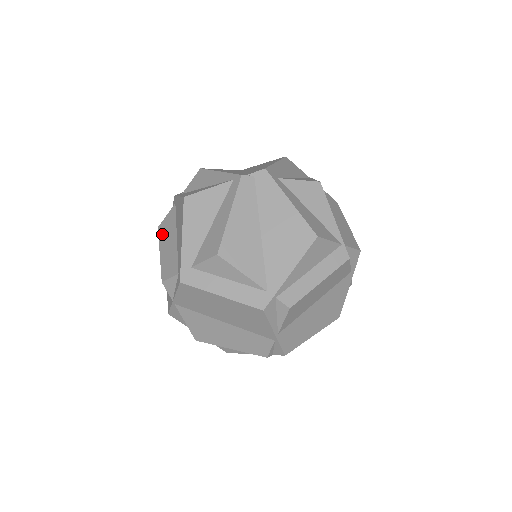
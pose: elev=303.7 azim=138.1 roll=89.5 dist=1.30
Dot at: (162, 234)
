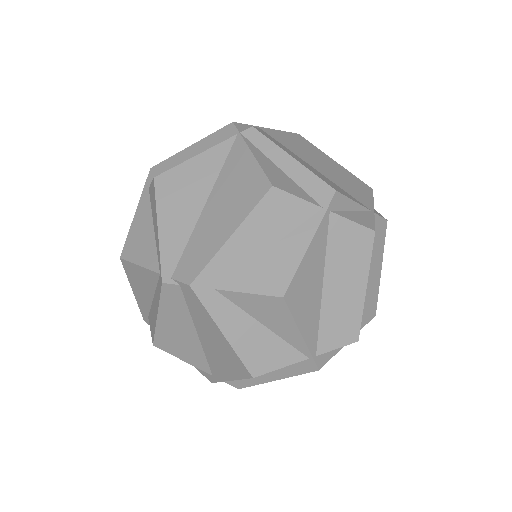
Dot at: occluded
